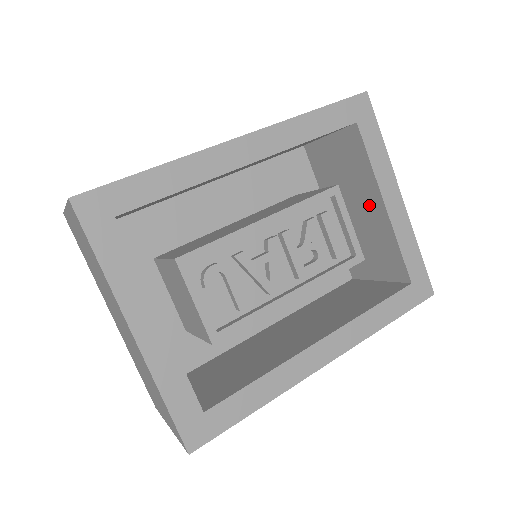
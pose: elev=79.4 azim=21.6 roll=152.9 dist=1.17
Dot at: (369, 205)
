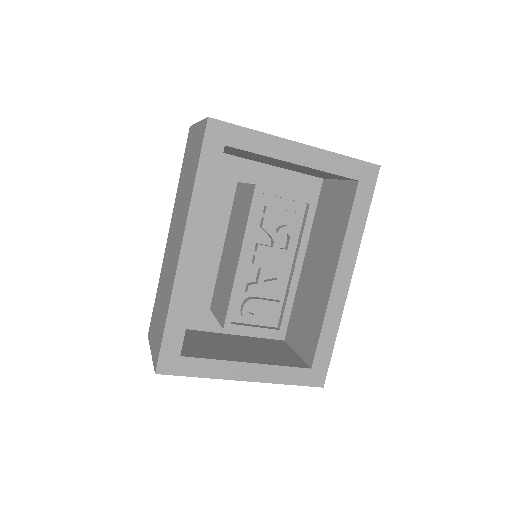
Dot at: occluded
